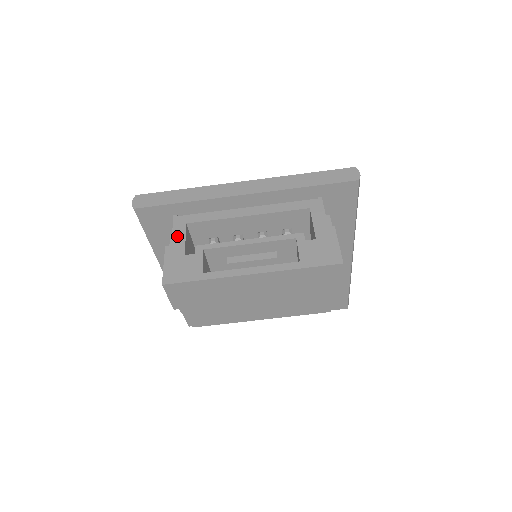
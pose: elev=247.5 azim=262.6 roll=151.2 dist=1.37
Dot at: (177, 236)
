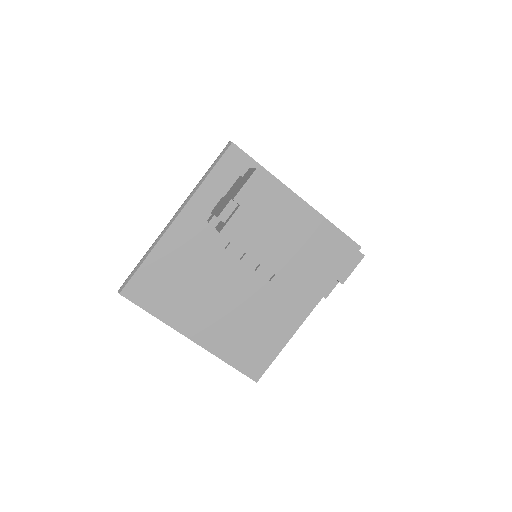
Dot at: occluded
